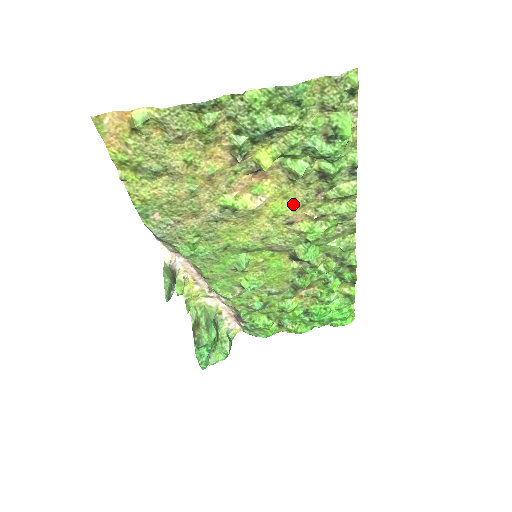
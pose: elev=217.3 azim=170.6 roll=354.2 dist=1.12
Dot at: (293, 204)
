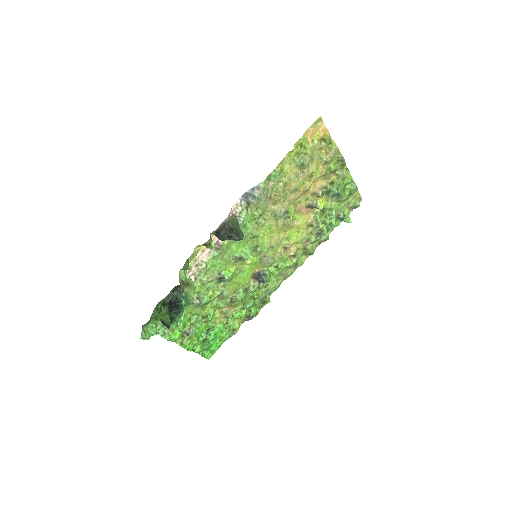
Dot at: (297, 238)
